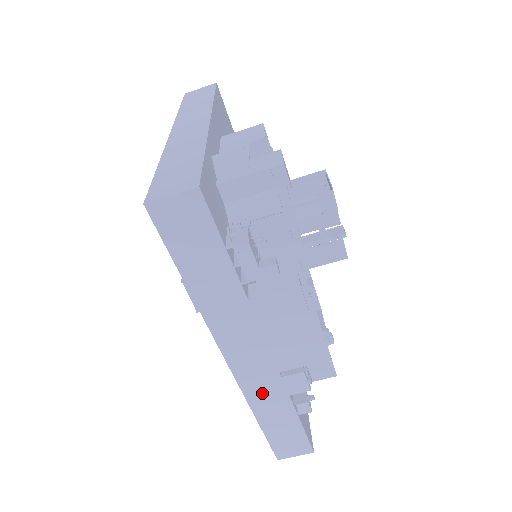
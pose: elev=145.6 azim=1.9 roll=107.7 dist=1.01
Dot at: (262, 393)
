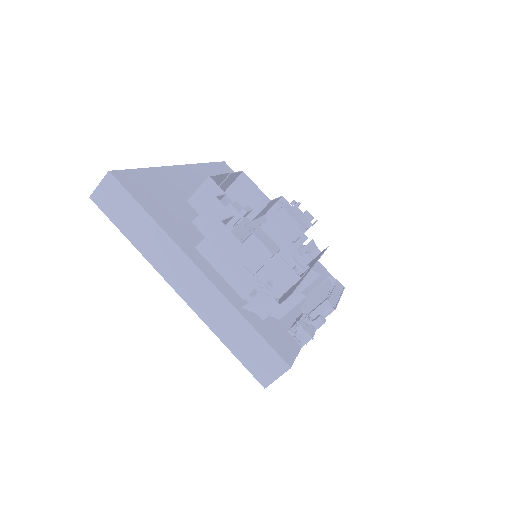
Dot at: occluded
